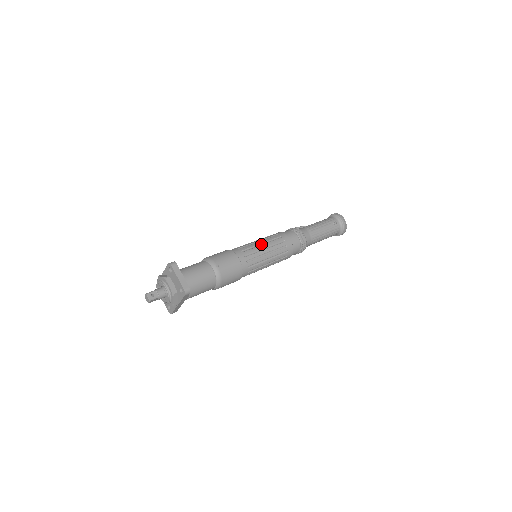
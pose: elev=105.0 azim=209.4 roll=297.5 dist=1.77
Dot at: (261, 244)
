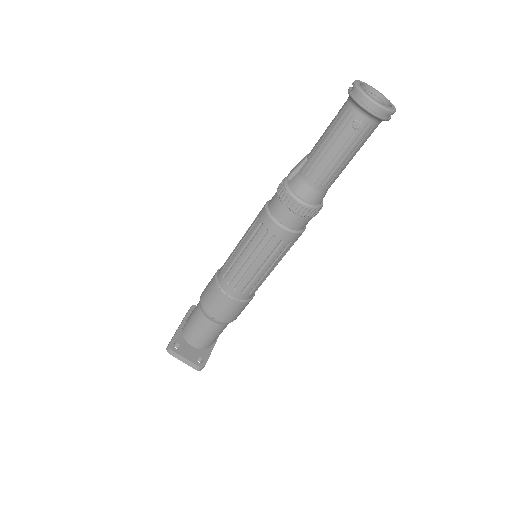
Dot at: (246, 258)
